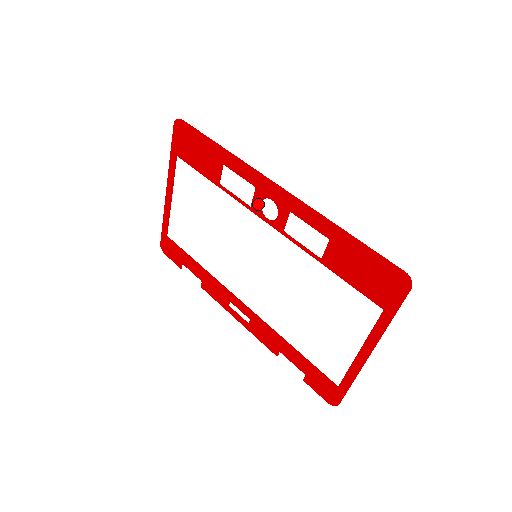
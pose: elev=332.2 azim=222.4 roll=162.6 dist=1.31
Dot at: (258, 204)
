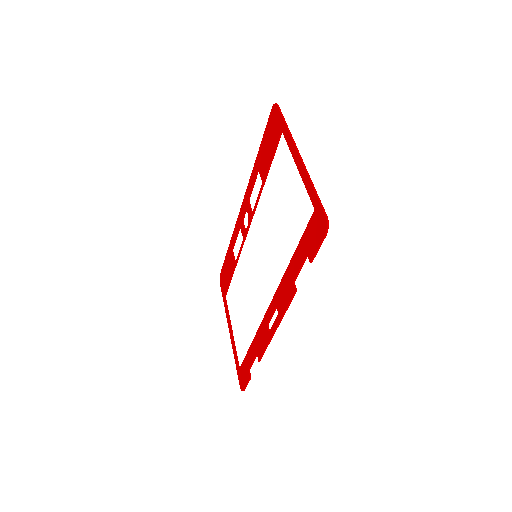
Dot at: (243, 229)
